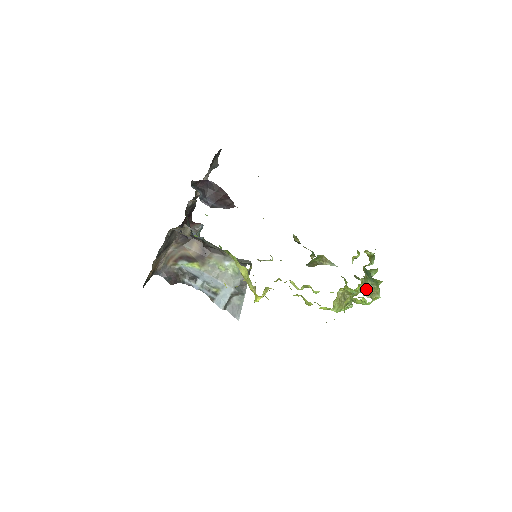
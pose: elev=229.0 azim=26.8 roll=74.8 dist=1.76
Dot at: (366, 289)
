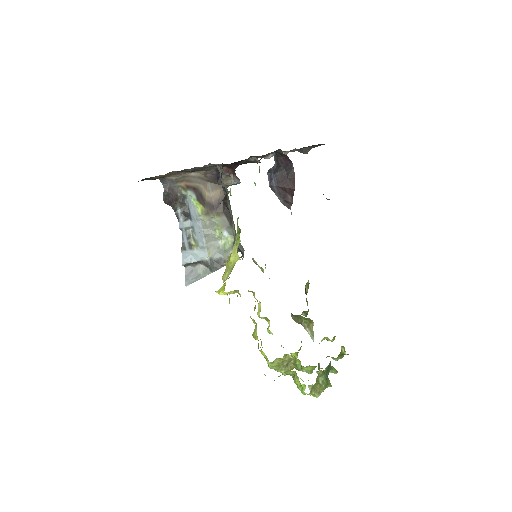
Dot at: (310, 373)
